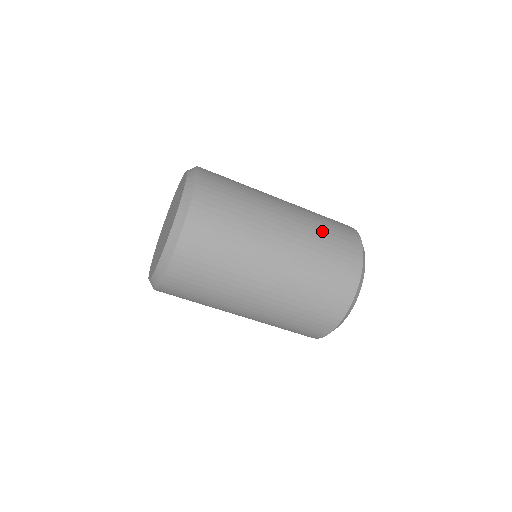
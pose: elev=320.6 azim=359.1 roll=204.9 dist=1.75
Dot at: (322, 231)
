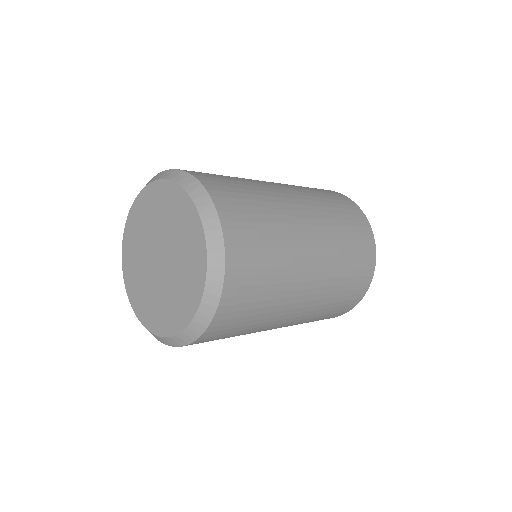
Dot at: (327, 202)
